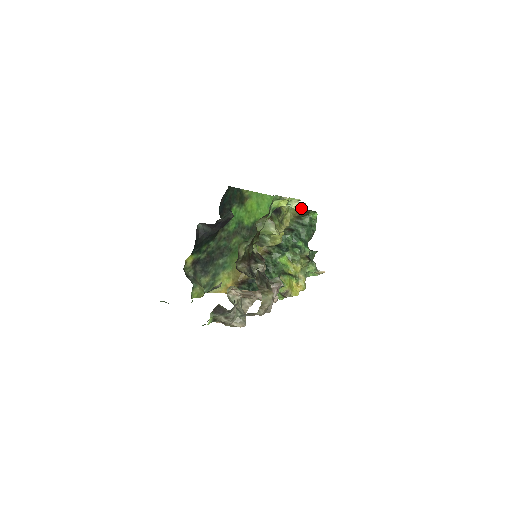
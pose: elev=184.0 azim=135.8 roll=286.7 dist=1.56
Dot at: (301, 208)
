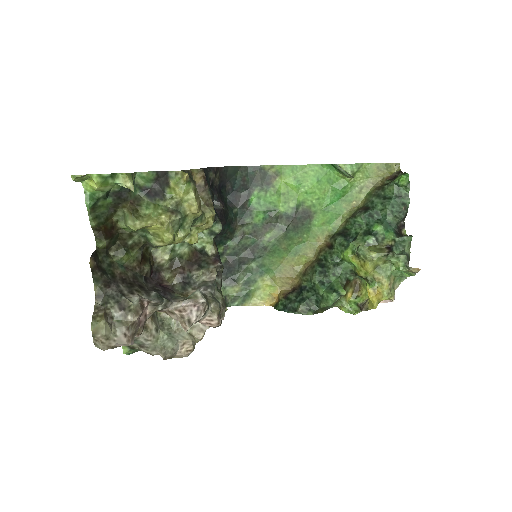
Dot at: (130, 185)
